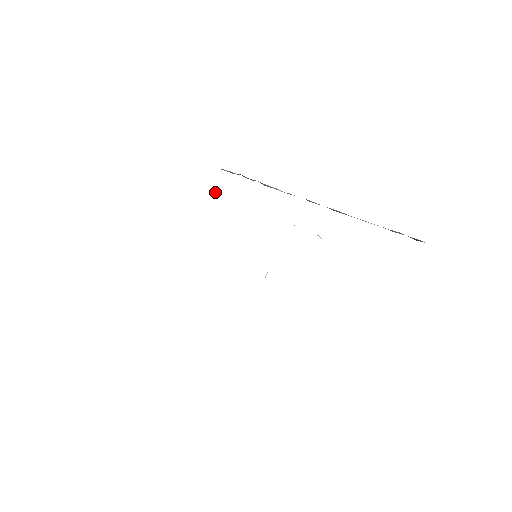
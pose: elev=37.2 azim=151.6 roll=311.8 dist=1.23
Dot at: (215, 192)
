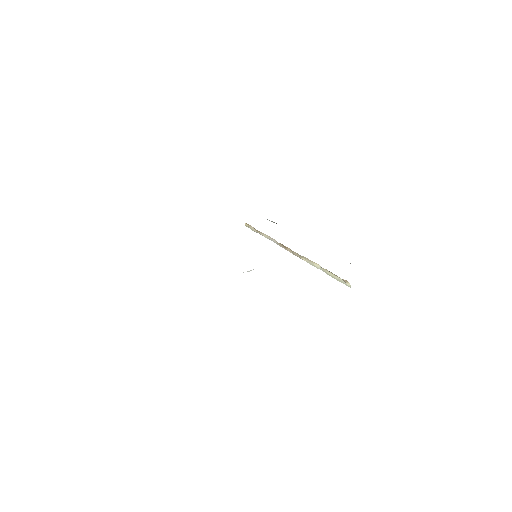
Dot at: occluded
